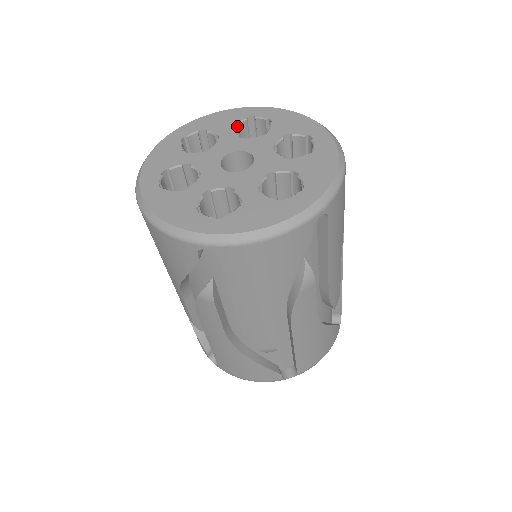
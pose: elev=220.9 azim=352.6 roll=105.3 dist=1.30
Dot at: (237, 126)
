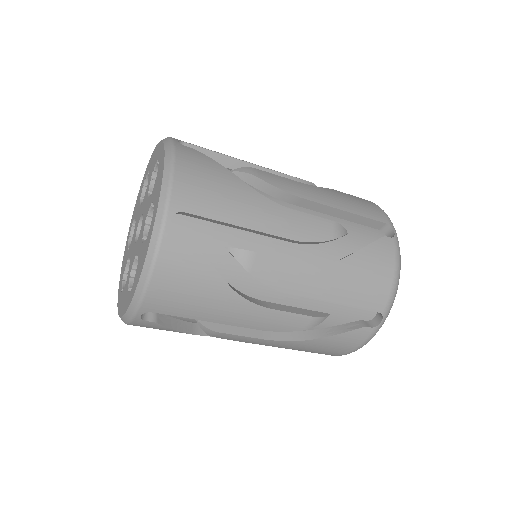
Dot at: (156, 171)
